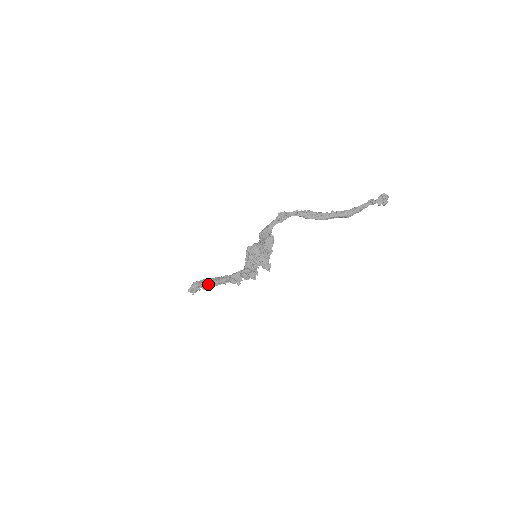
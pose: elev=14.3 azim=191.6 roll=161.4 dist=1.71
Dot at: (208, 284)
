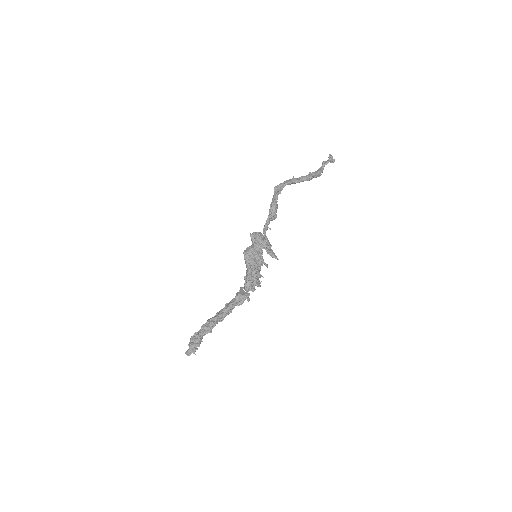
Dot at: (213, 323)
